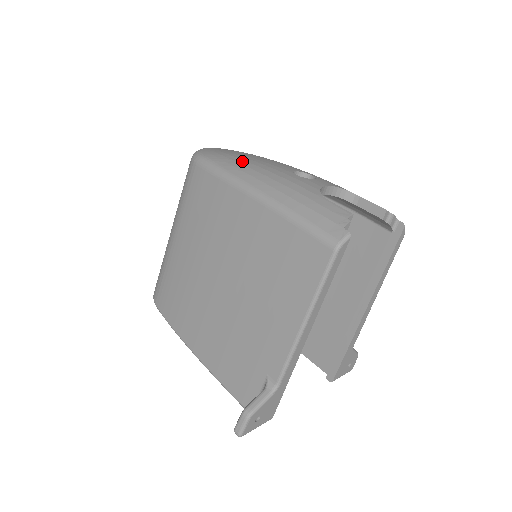
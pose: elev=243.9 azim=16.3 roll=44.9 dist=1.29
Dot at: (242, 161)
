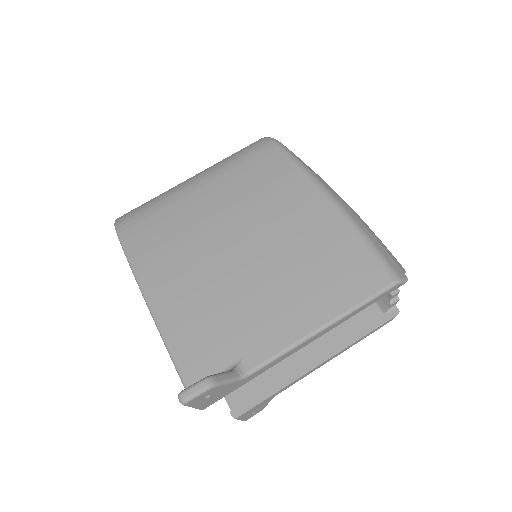
Dot at: occluded
